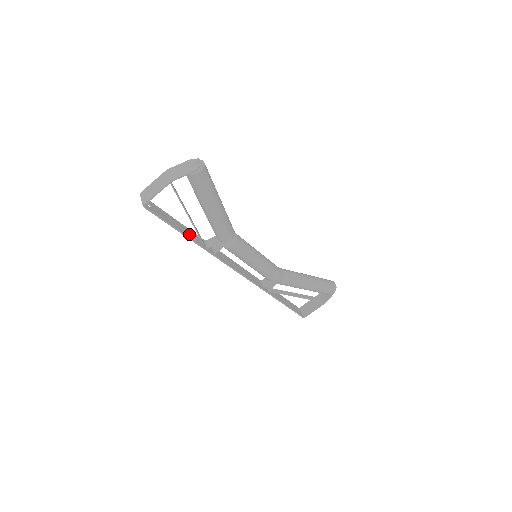
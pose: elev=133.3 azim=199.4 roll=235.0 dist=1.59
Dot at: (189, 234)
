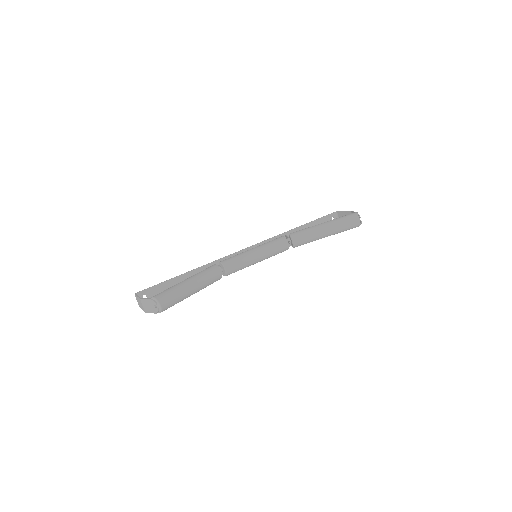
Dot at: occluded
